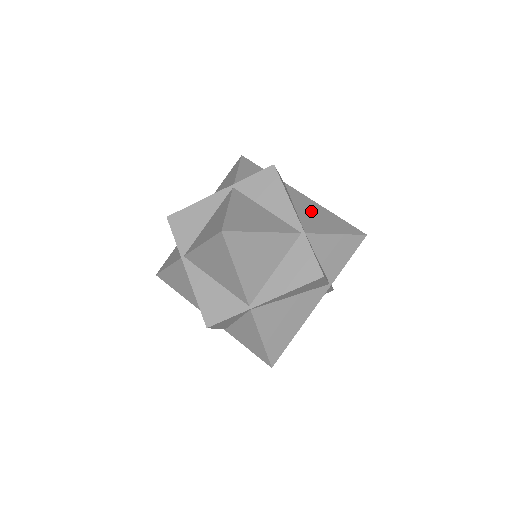
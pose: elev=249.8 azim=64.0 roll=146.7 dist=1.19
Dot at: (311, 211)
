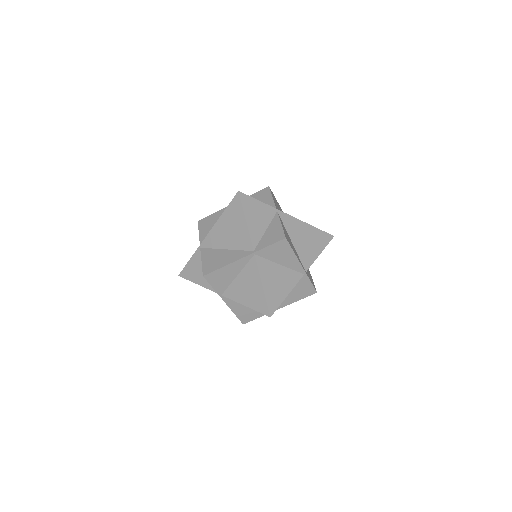
Dot at: (301, 238)
